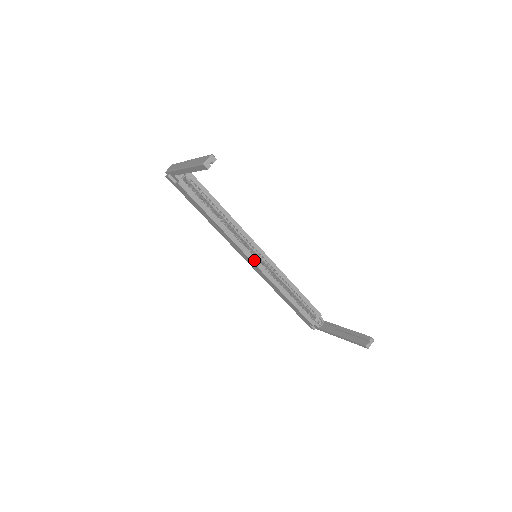
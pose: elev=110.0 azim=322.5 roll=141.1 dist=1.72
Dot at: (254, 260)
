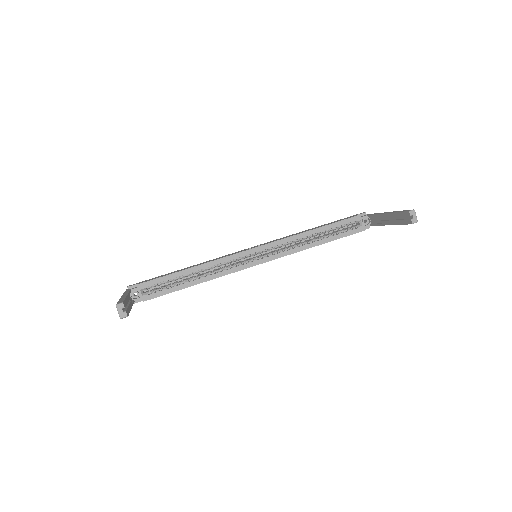
Dot at: (258, 262)
